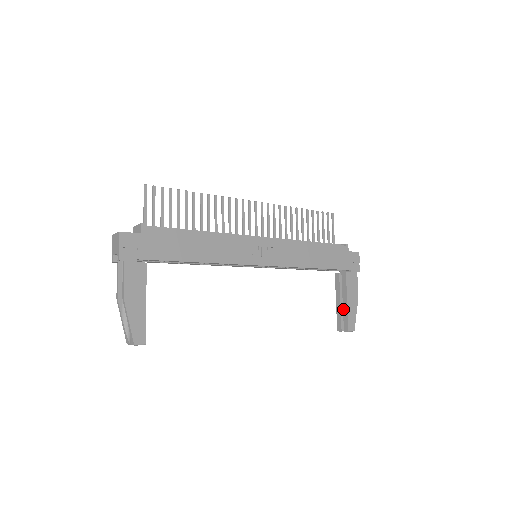
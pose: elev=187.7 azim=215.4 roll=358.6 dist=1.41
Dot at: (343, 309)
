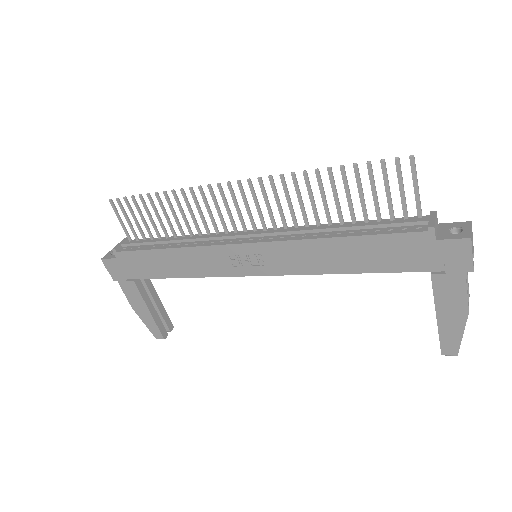
Dot at: occluded
